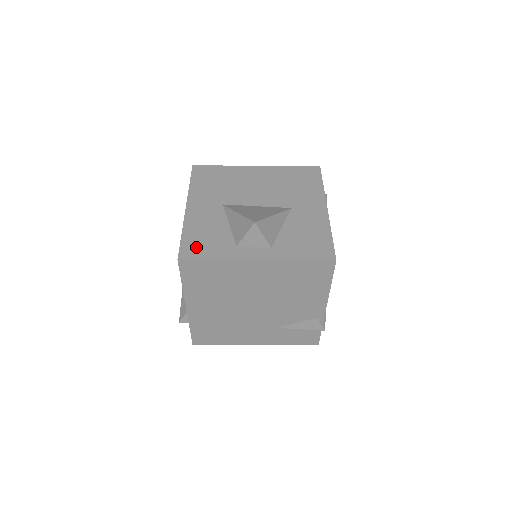
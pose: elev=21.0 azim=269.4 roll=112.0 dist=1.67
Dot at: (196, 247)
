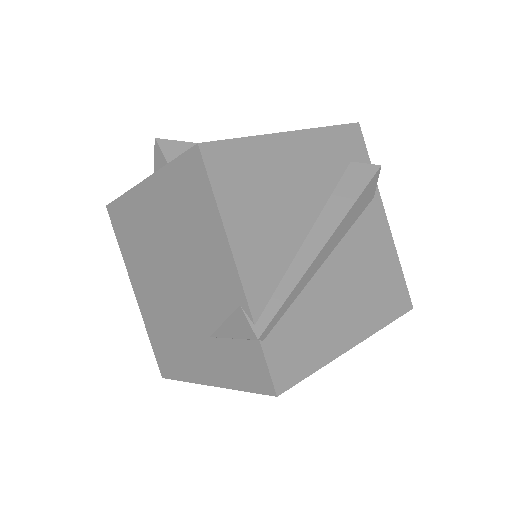
Dot at: occluded
